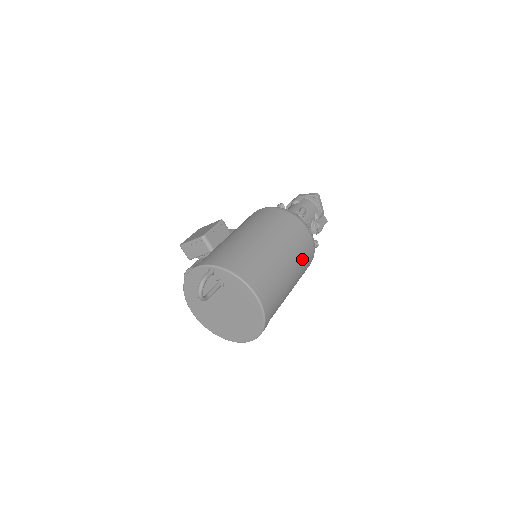
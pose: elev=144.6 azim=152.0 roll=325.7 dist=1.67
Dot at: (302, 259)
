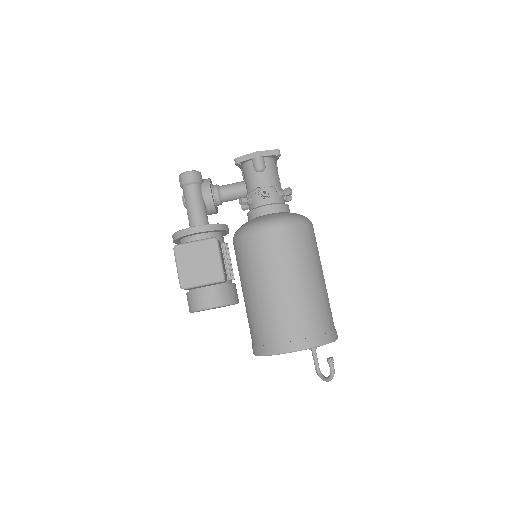
Dot at: occluded
